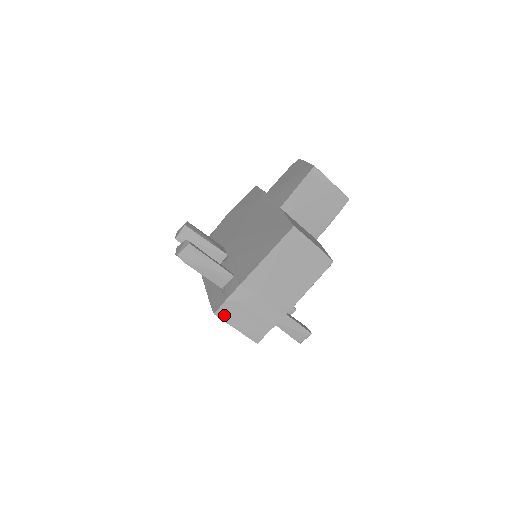
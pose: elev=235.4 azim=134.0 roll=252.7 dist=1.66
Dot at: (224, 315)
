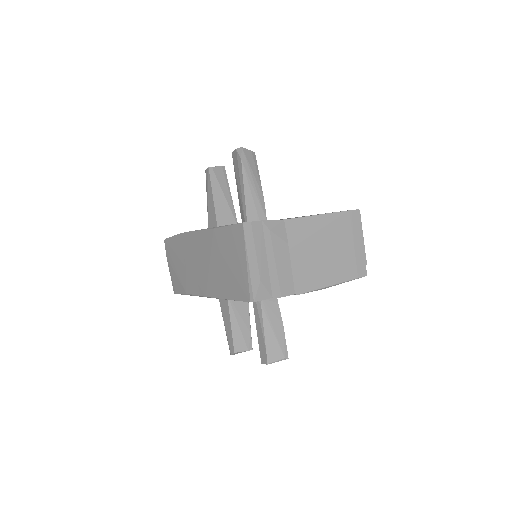
Dot at: (250, 234)
